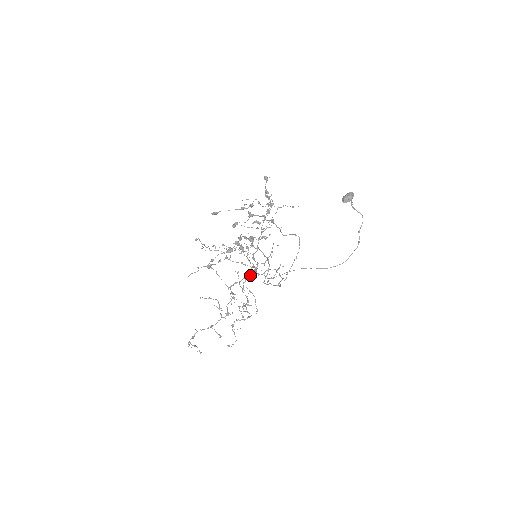
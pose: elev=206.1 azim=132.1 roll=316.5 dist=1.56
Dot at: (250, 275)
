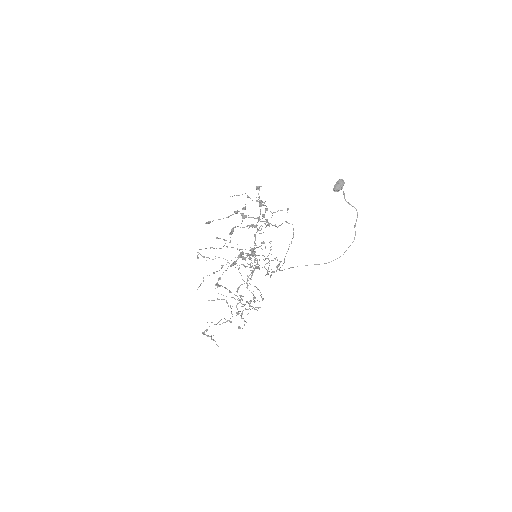
Dot at: (252, 272)
